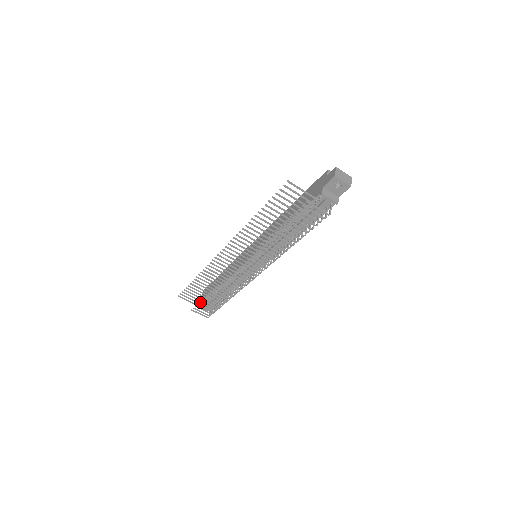
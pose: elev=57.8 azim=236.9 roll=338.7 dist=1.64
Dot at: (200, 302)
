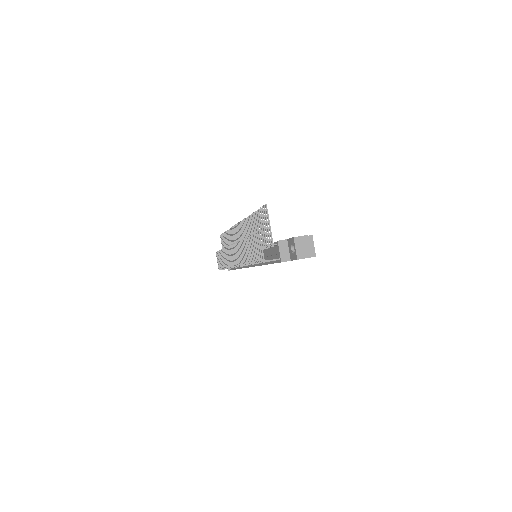
Dot at: occluded
